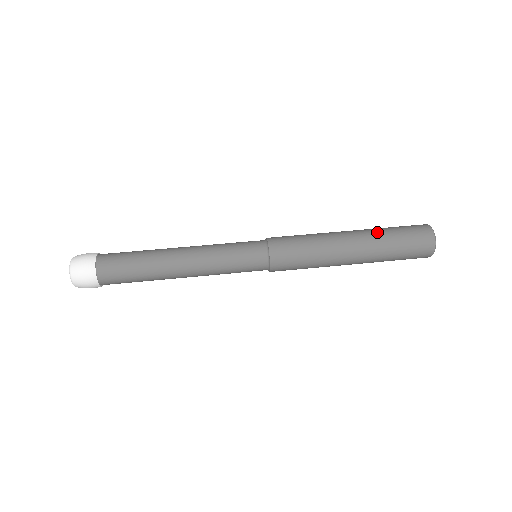
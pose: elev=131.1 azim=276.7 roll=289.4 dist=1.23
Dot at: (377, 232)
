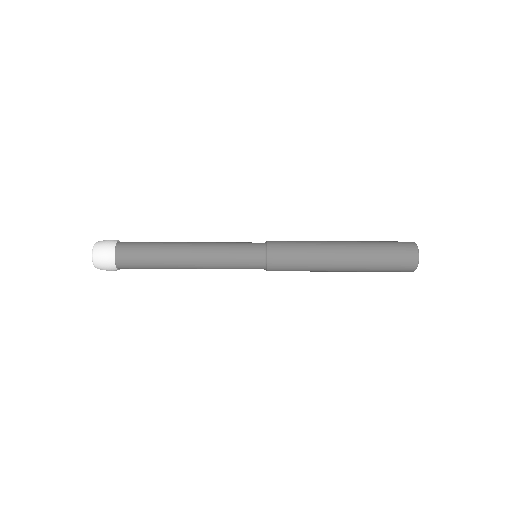
Dot at: (365, 242)
